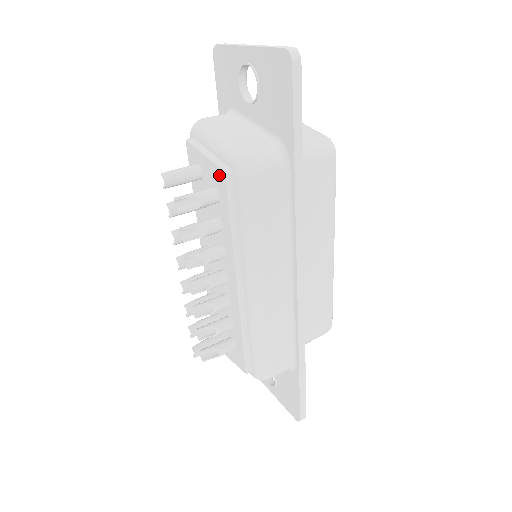
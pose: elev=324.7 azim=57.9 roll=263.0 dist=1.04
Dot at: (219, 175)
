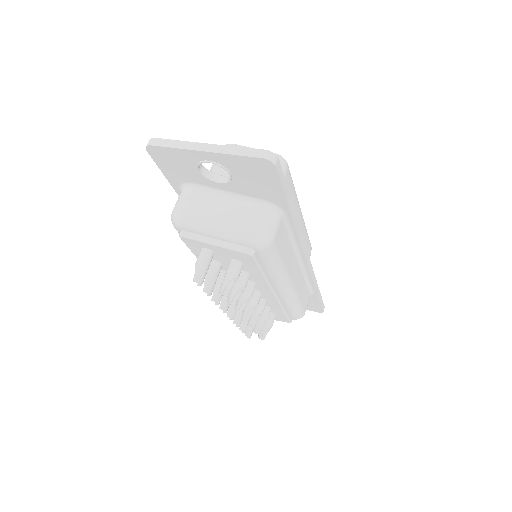
Dot at: (242, 255)
